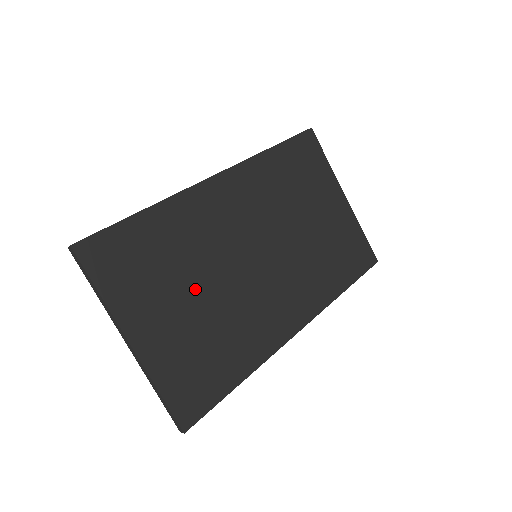
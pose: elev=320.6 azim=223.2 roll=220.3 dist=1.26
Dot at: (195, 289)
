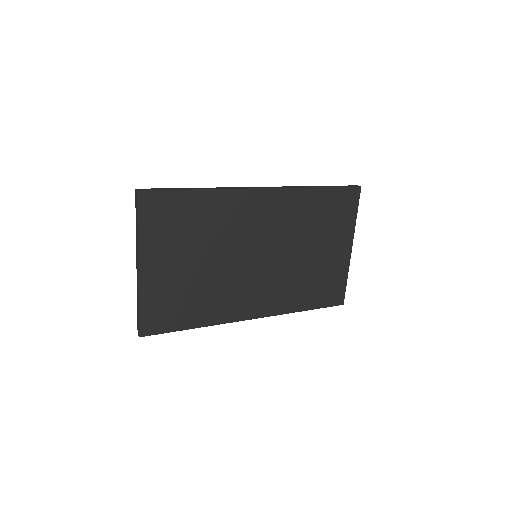
Dot at: (200, 257)
